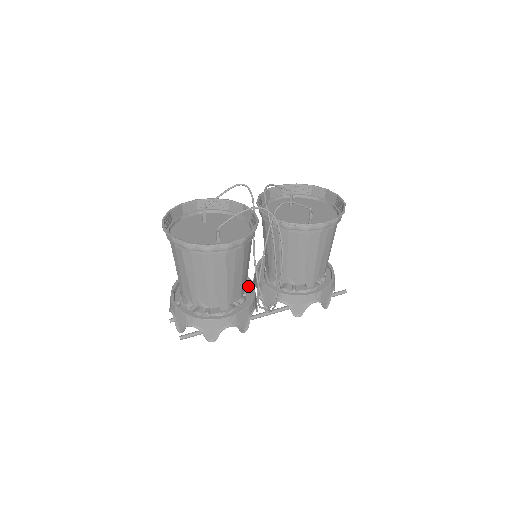
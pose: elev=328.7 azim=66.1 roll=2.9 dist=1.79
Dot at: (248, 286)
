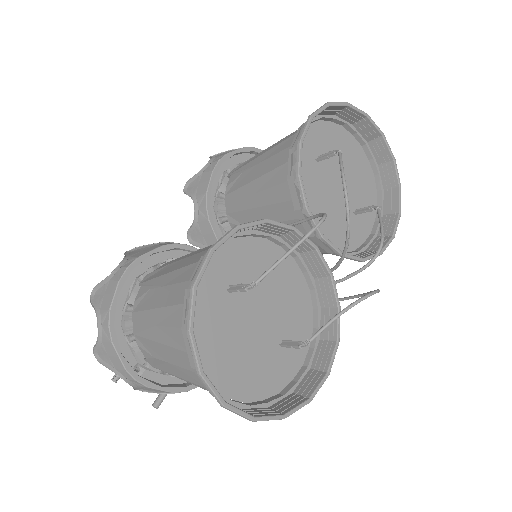
Dot at: occluded
